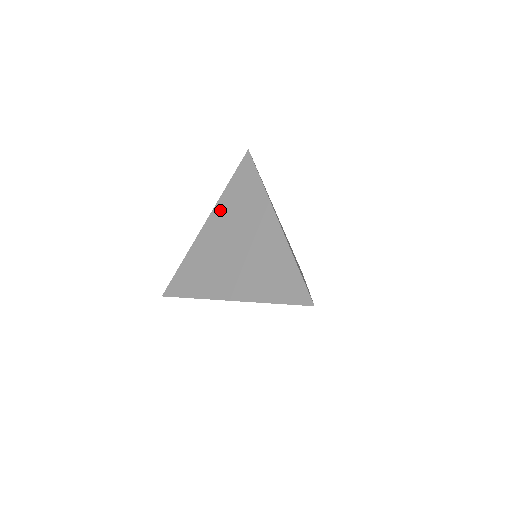
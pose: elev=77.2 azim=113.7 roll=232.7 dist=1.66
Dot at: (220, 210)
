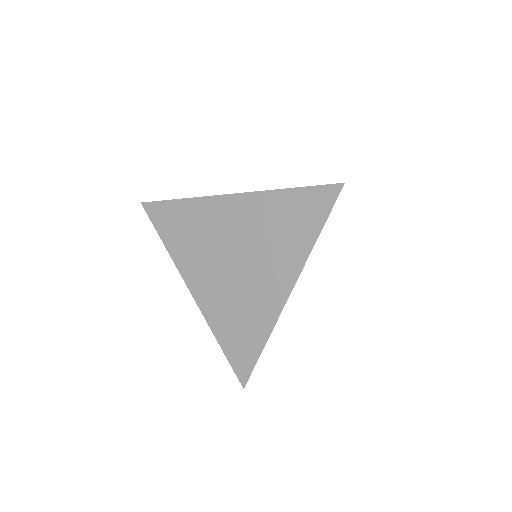
Dot at: (257, 204)
